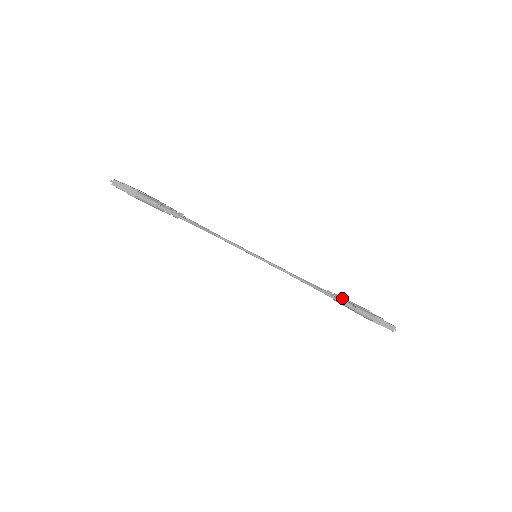
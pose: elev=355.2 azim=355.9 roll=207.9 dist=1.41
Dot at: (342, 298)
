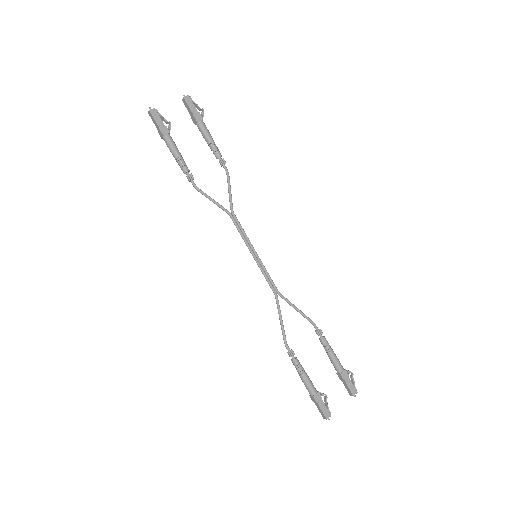
Dot at: (326, 347)
